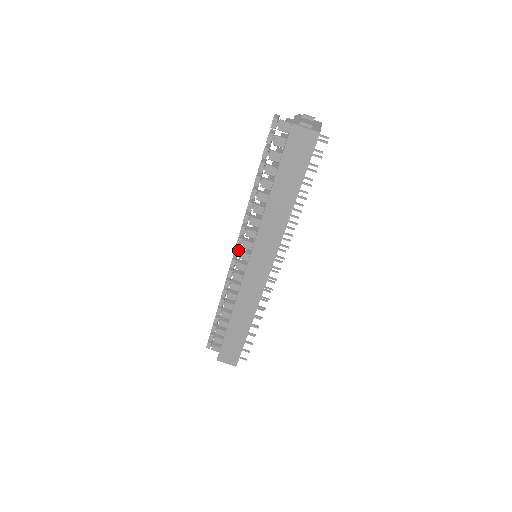
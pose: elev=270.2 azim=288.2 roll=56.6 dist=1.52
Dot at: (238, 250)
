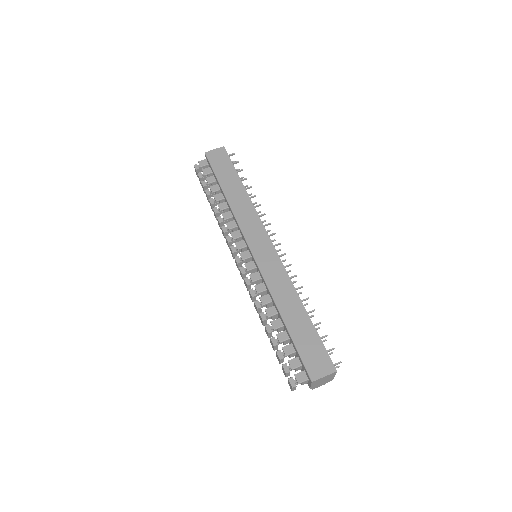
Dot at: (237, 256)
